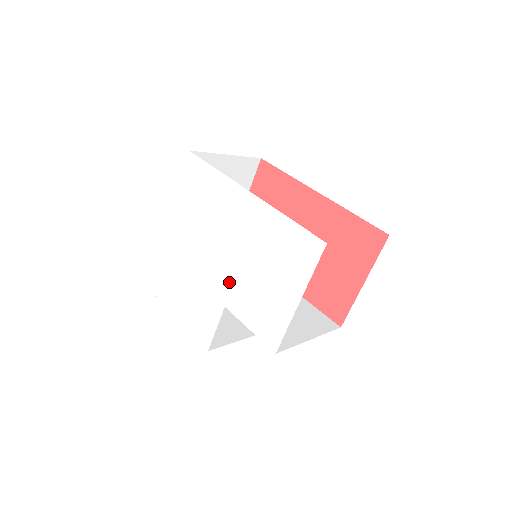
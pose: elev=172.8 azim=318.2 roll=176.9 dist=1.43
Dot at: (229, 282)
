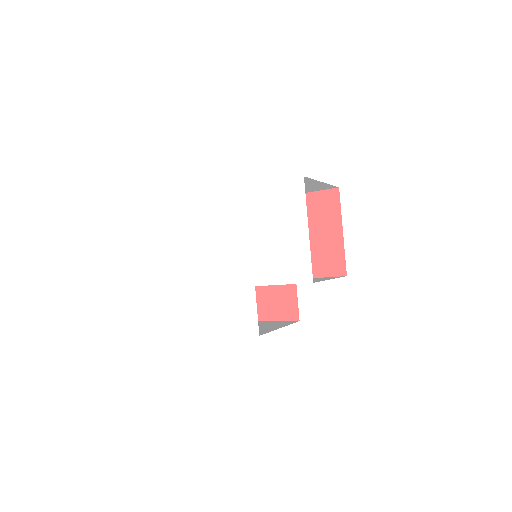
Dot at: (249, 264)
